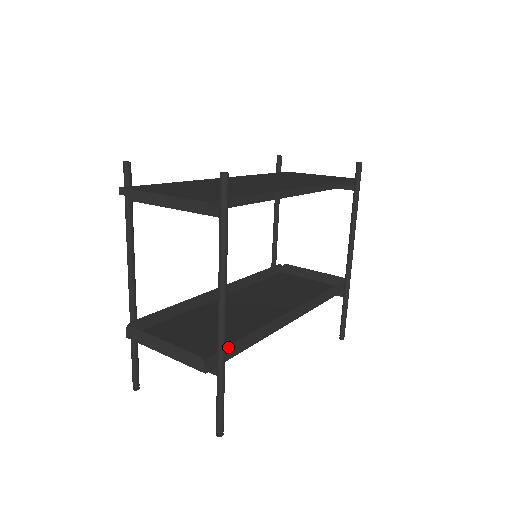
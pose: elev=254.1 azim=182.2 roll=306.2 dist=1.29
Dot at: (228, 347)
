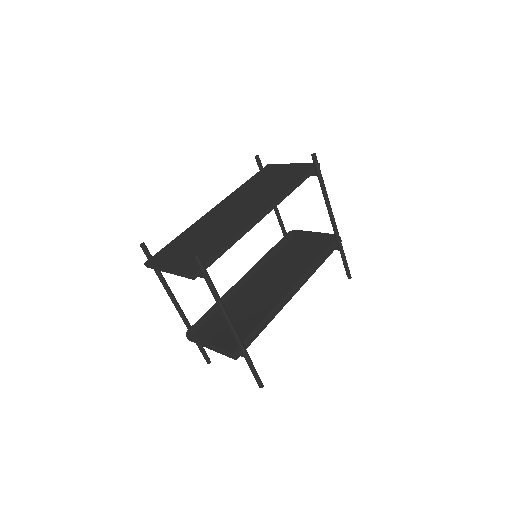
Dot at: (247, 338)
